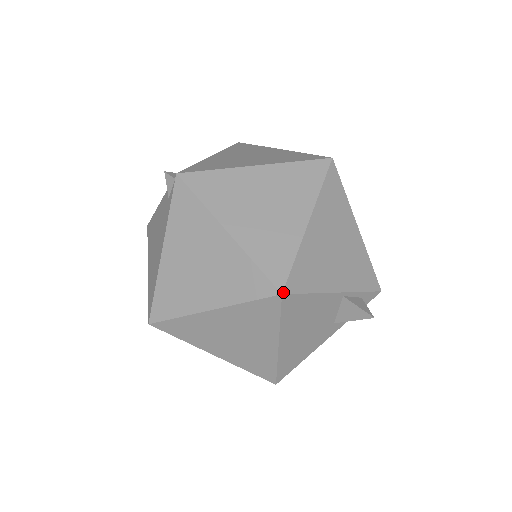
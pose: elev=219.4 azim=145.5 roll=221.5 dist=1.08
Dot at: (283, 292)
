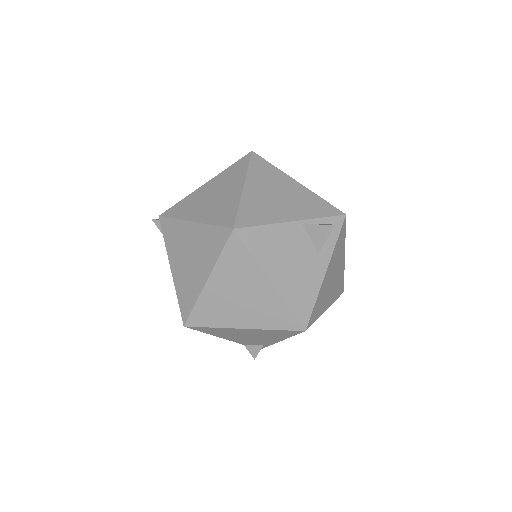
Dot at: (234, 227)
